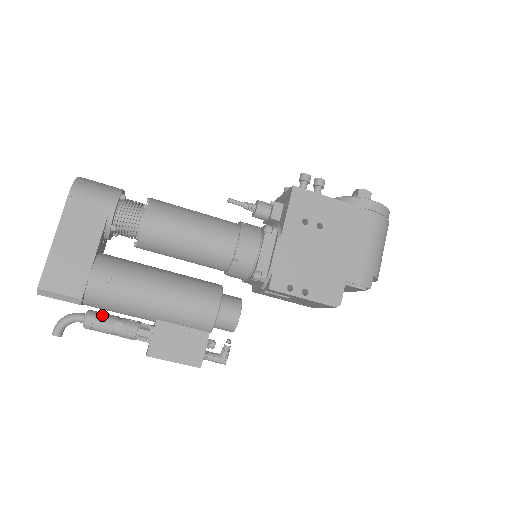
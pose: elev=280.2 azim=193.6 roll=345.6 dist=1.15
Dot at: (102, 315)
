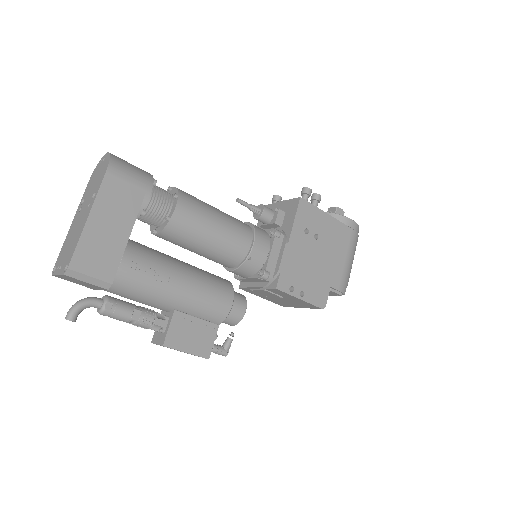
Dot at: (121, 301)
